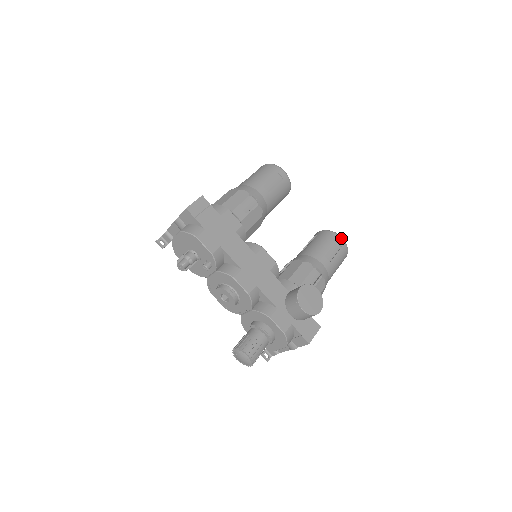
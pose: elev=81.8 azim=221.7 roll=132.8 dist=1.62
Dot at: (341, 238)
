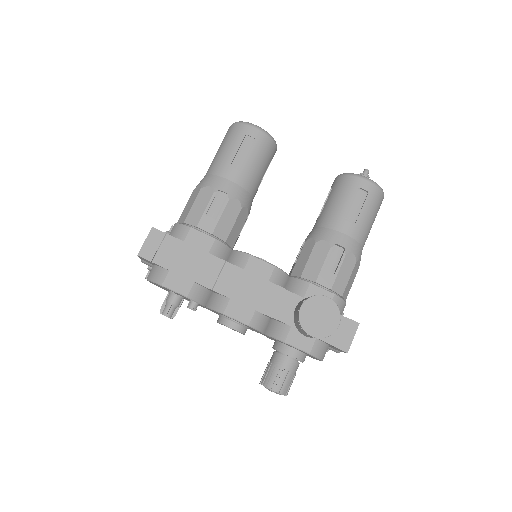
Dot at: (364, 180)
